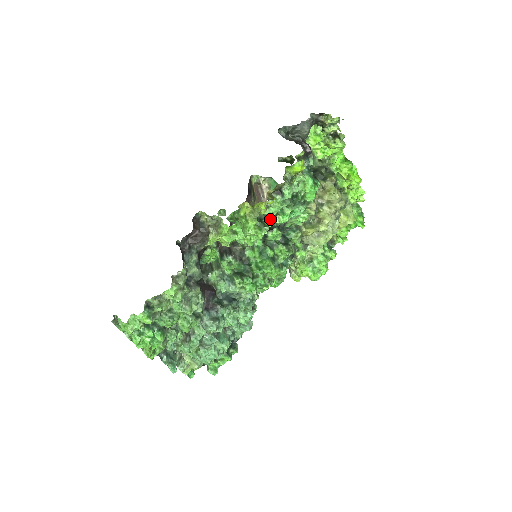
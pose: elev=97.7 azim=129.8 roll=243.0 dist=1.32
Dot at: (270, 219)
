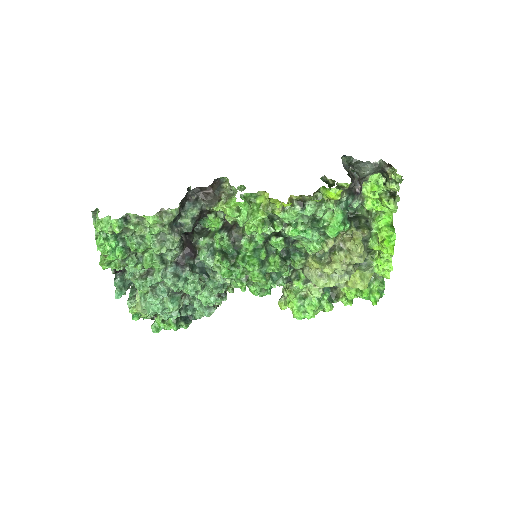
Dot at: (281, 225)
